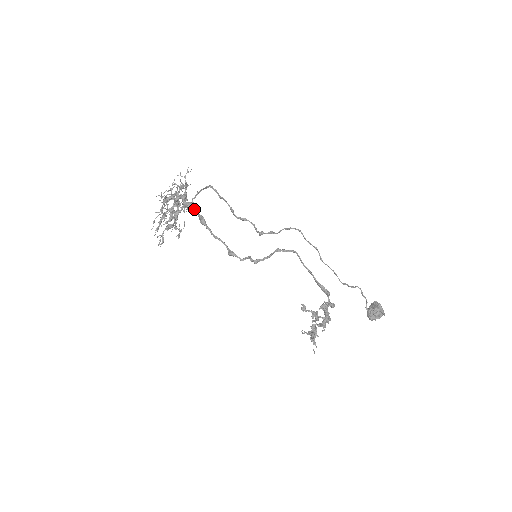
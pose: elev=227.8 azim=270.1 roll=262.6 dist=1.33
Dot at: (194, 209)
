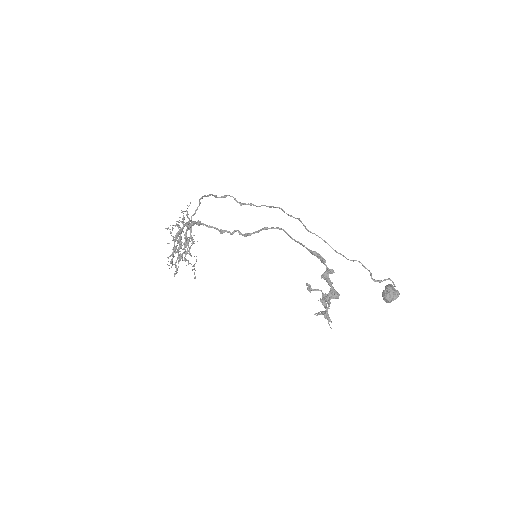
Dot at: (193, 223)
